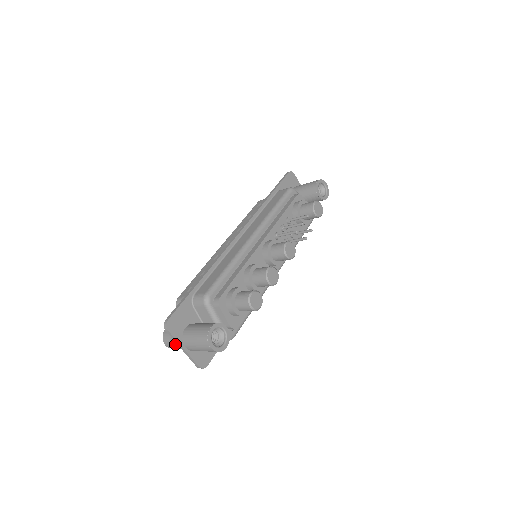
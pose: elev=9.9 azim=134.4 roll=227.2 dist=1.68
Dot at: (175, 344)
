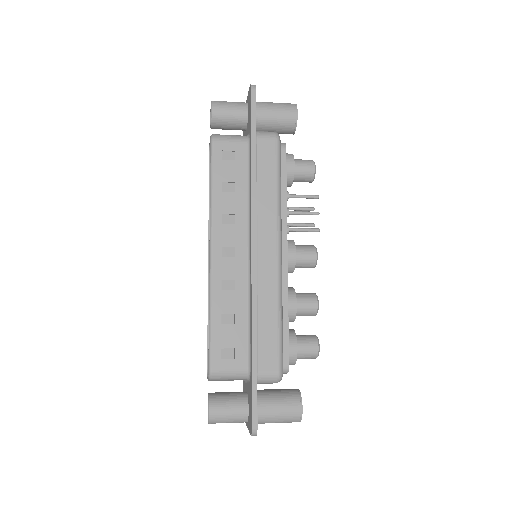
Dot at: occluded
